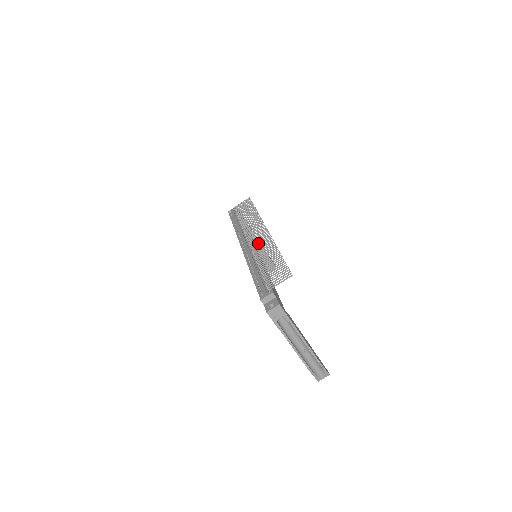
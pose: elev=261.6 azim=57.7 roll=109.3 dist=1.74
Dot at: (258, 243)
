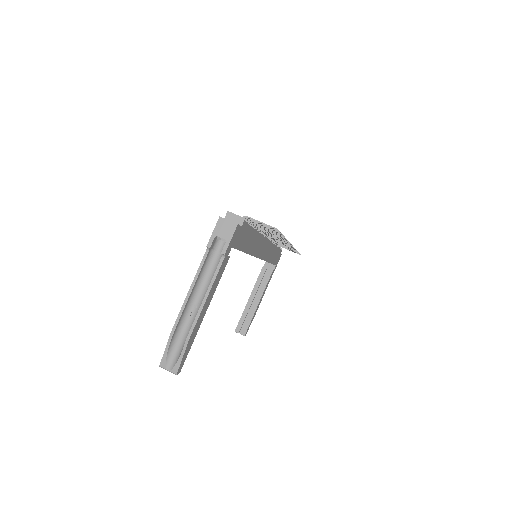
Dot at: occluded
